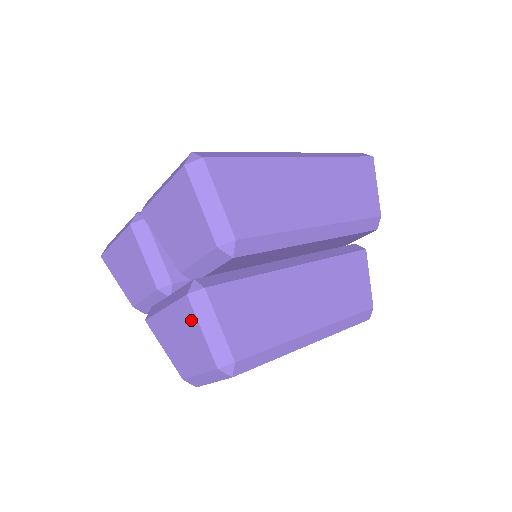
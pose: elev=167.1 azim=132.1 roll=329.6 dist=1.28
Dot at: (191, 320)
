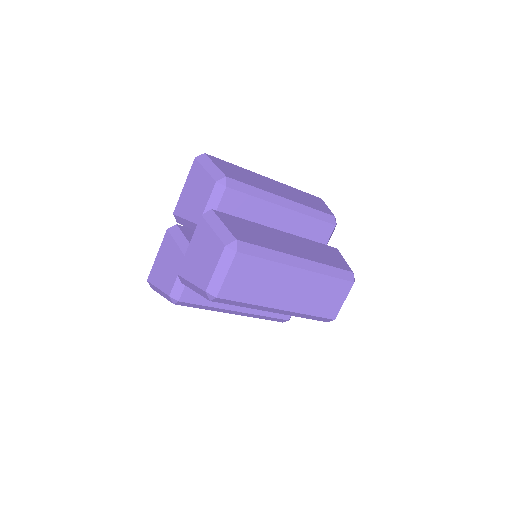
Dot at: (205, 230)
